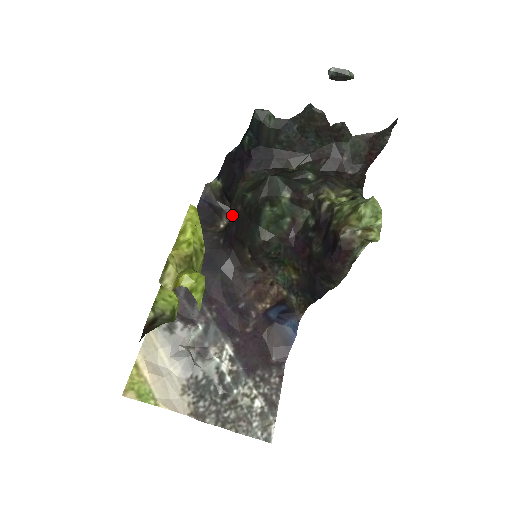
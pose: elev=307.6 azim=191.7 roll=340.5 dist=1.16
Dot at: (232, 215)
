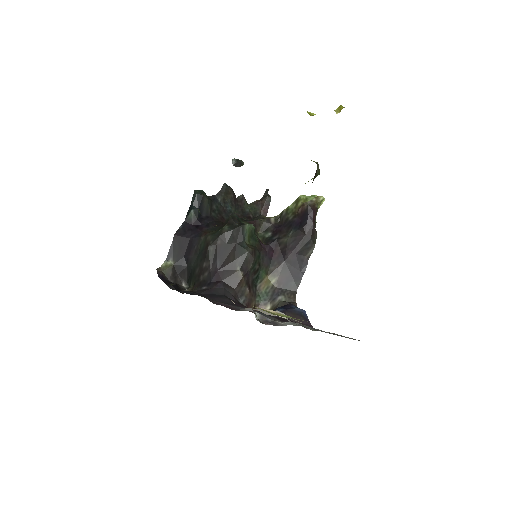
Dot at: (212, 254)
